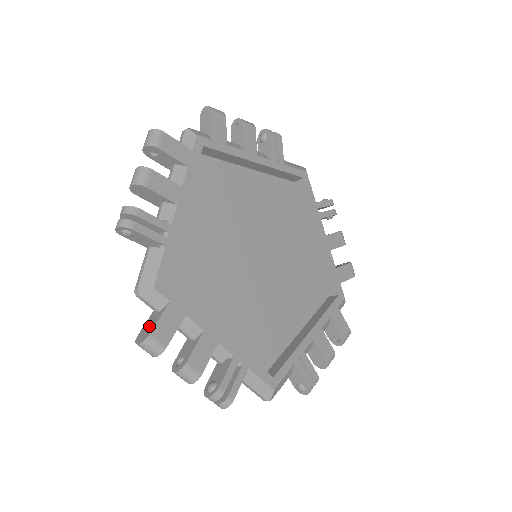
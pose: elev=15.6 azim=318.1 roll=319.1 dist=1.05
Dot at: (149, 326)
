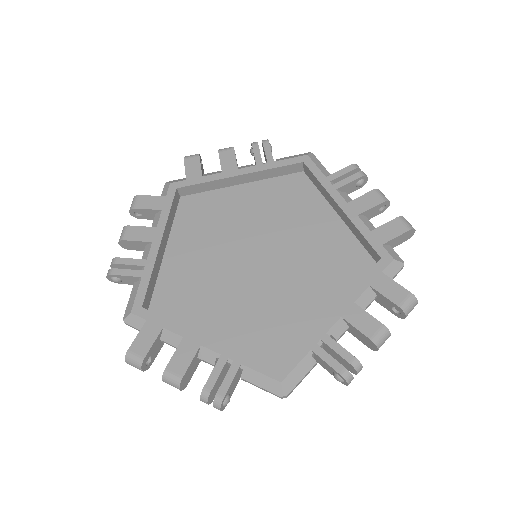
Dot at: occluded
